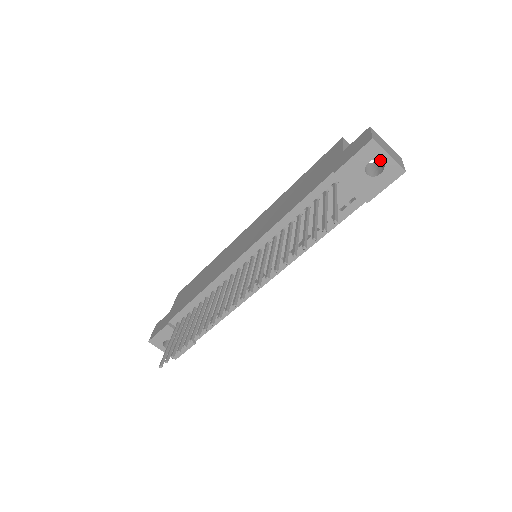
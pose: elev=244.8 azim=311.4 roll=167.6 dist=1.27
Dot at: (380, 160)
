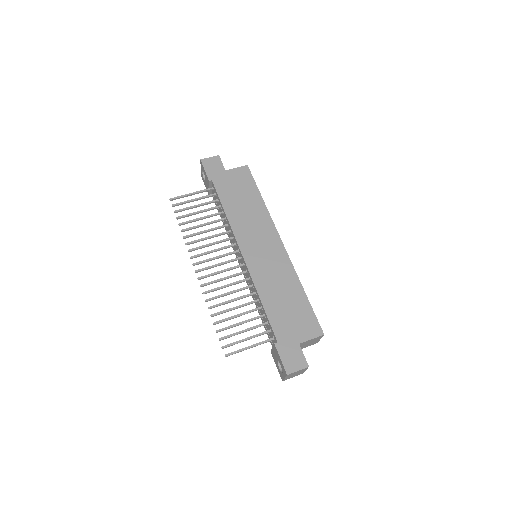
Dot at: occluded
